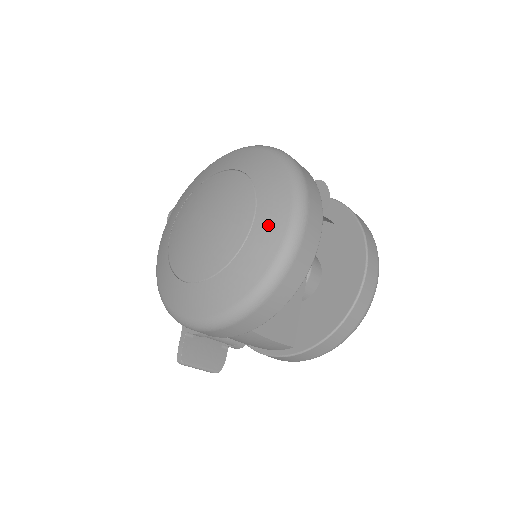
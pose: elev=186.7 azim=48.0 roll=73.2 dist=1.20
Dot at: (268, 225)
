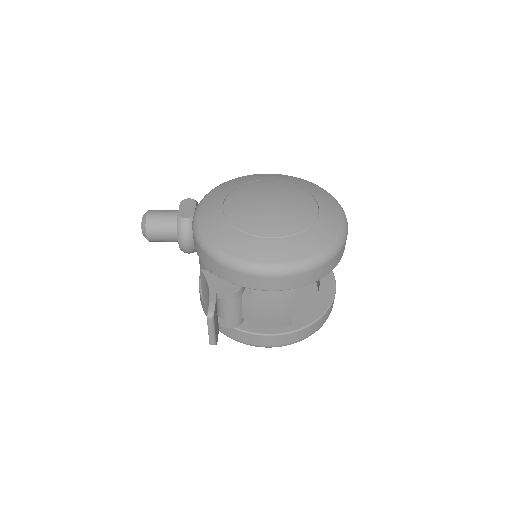
Dot at: (330, 214)
